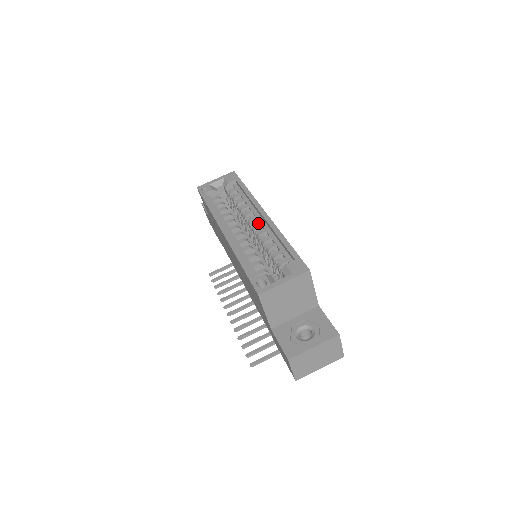
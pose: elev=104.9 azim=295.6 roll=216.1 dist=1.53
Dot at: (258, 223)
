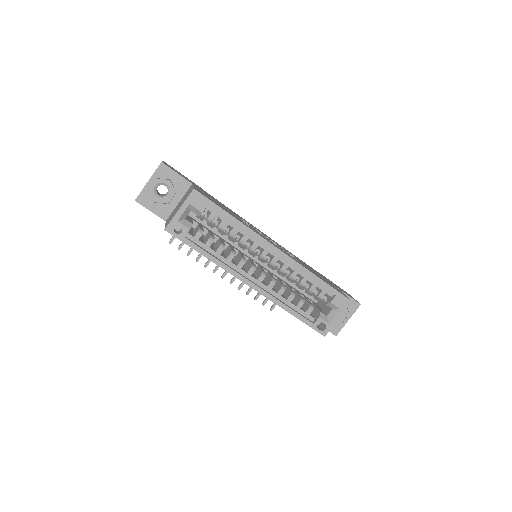
Dot at: (274, 259)
